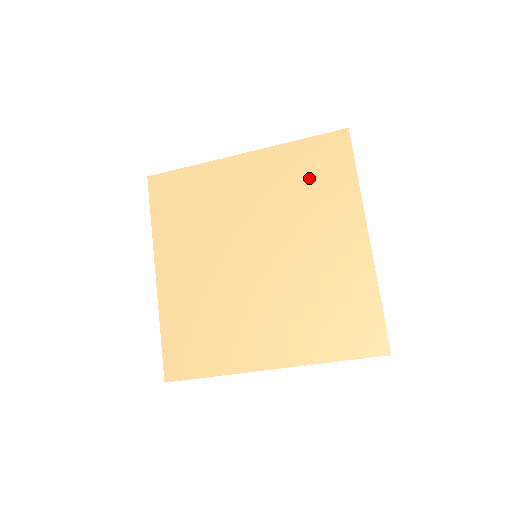
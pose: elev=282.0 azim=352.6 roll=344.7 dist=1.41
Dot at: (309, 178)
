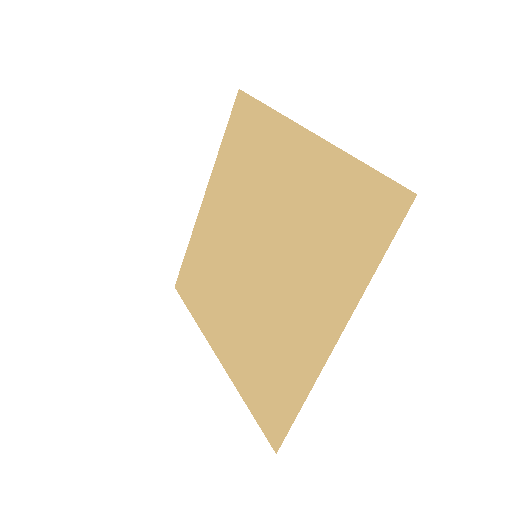
Dot at: (244, 154)
